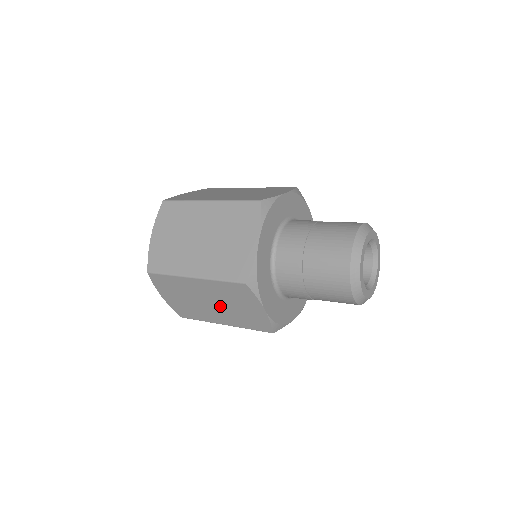
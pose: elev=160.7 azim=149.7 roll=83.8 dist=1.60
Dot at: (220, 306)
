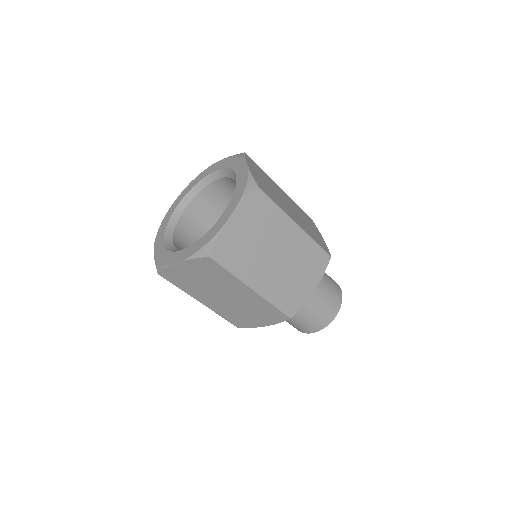
Dot at: (231, 303)
